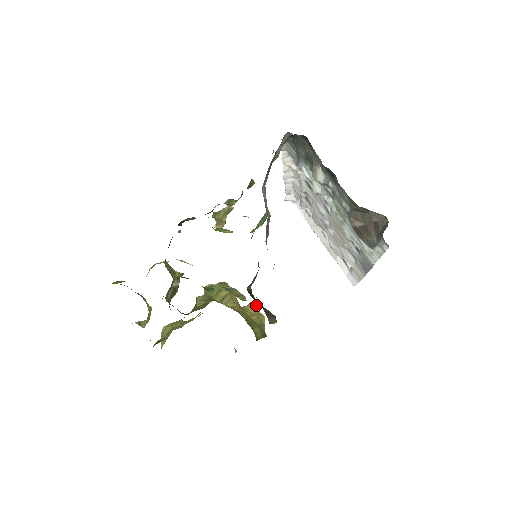
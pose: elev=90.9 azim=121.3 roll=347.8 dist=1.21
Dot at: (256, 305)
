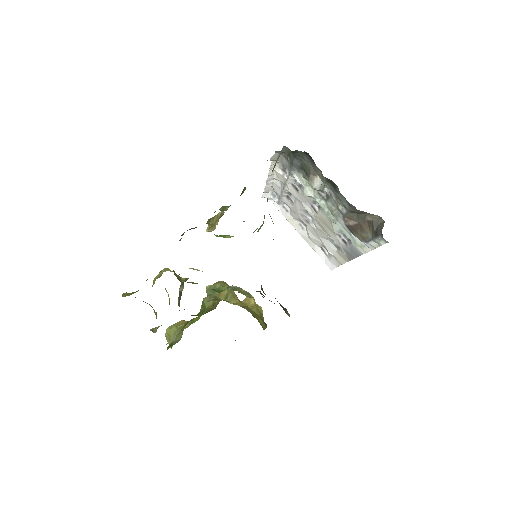
Dot at: (252, 298)
